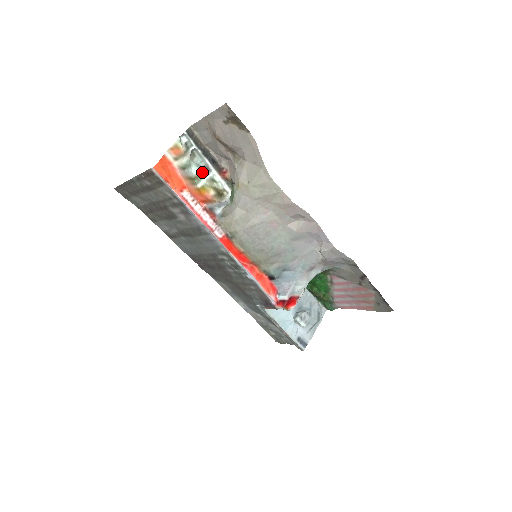
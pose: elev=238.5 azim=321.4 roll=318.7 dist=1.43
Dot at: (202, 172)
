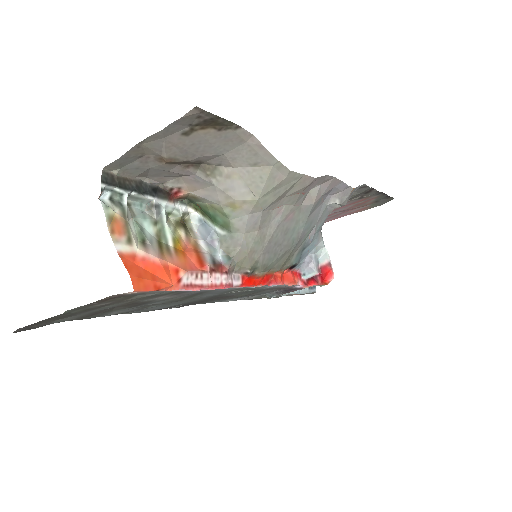
Dot at: (154, 219)
